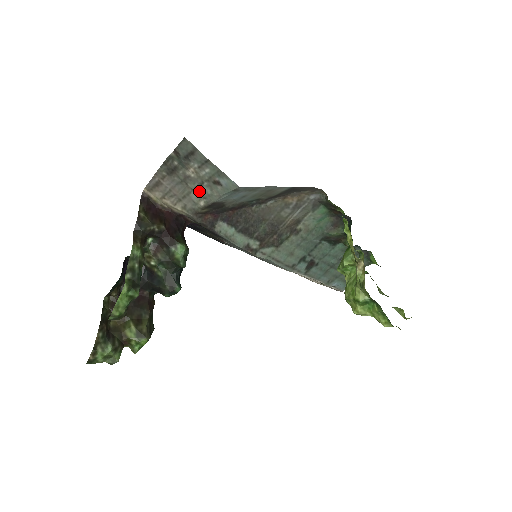
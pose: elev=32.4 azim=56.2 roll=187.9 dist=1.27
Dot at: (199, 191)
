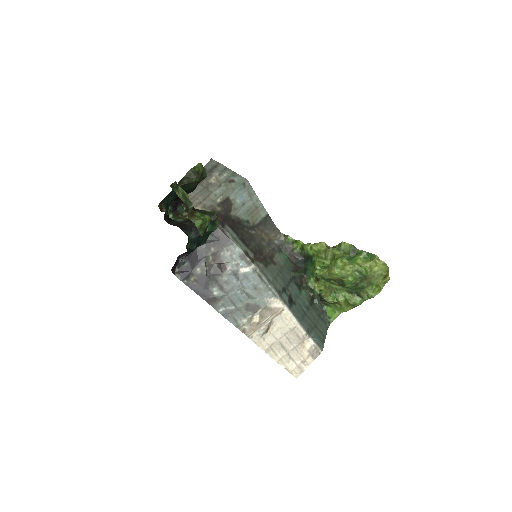
Dot at: (217, 192)
